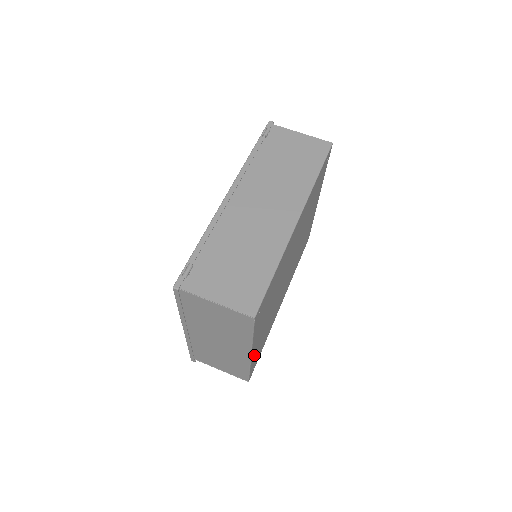
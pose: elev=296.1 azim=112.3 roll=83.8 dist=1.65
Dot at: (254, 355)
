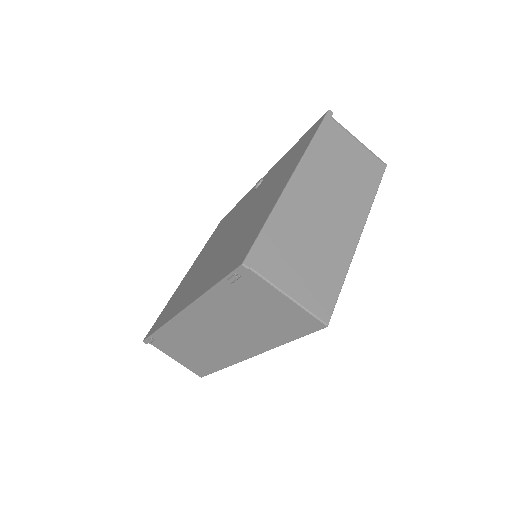
Dot at: occluded
